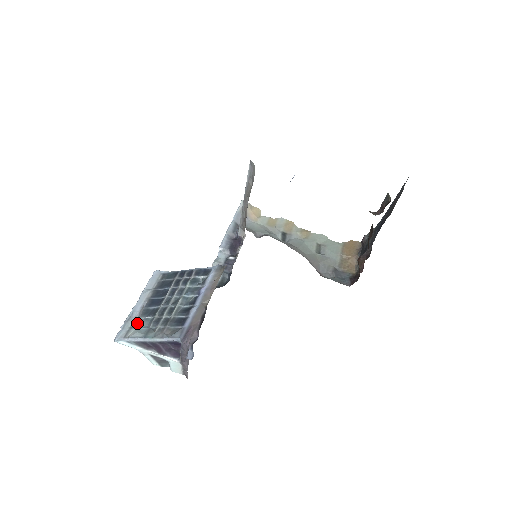
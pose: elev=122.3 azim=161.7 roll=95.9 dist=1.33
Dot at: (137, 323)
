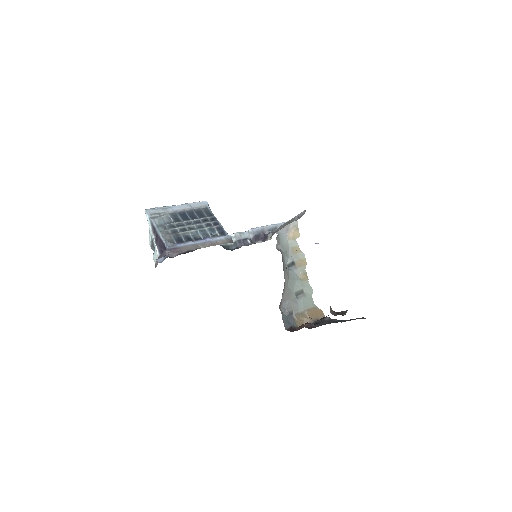
Dot at: (164, 215)
